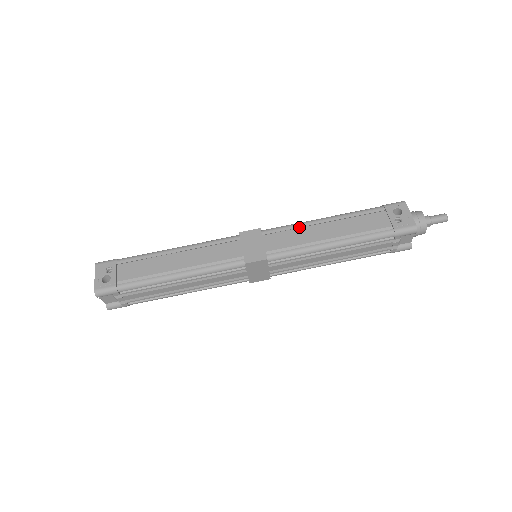
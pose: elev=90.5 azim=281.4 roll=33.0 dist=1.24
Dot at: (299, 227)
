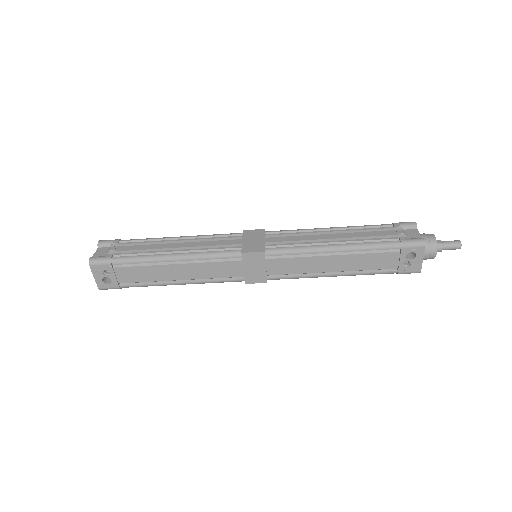
Dot at: (305, 254)
